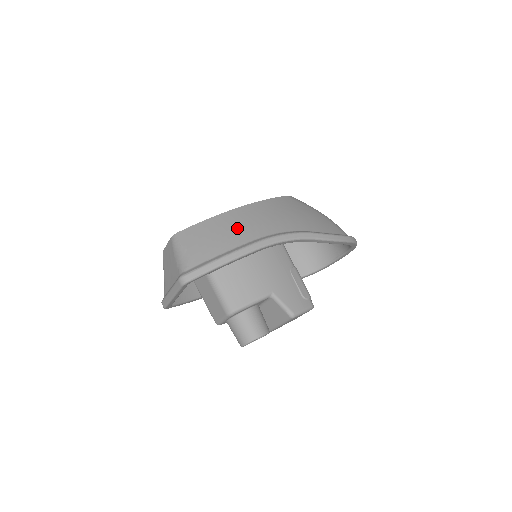
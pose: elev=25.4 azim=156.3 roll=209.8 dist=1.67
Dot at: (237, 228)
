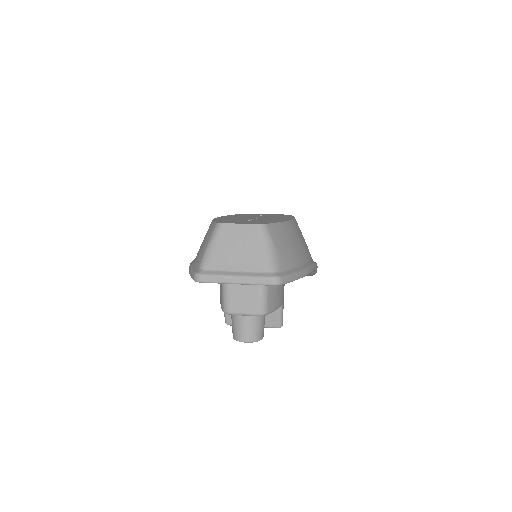
Dot at: (299, 243)
